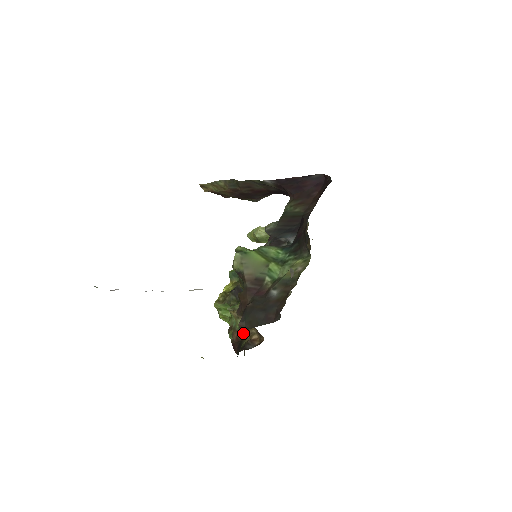
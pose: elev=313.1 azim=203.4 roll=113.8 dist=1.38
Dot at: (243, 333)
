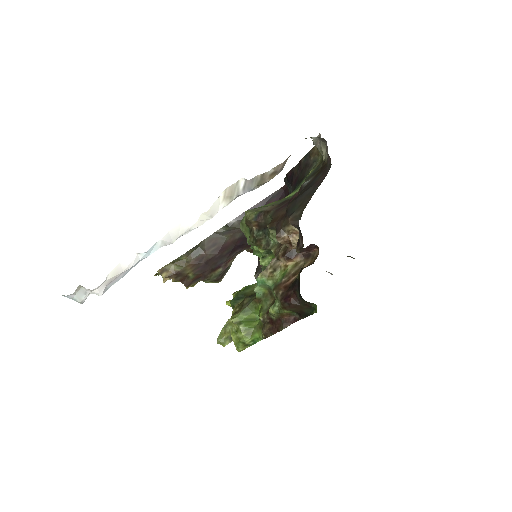
Dot at: (290, 277)
